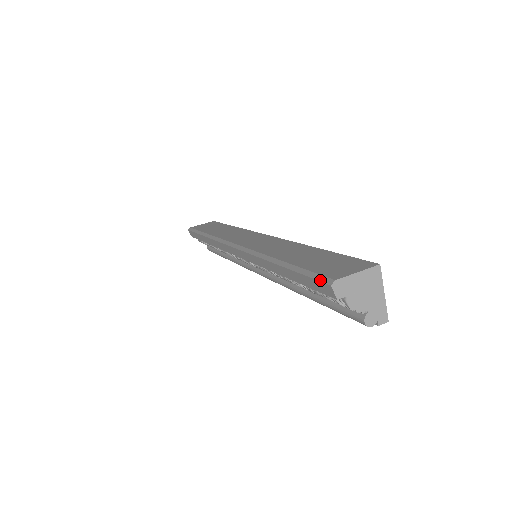
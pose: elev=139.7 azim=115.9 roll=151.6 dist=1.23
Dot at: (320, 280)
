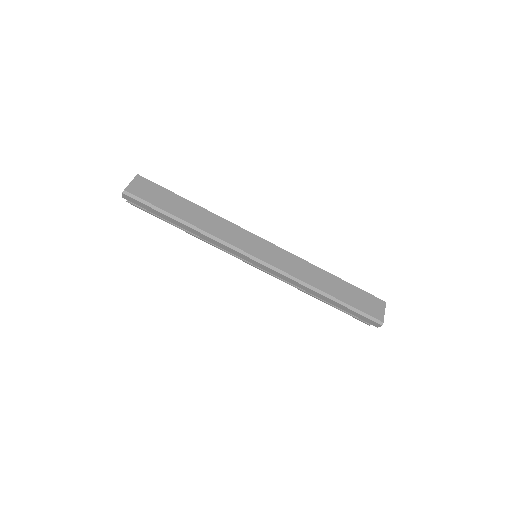
Dot at: (373, 321)
